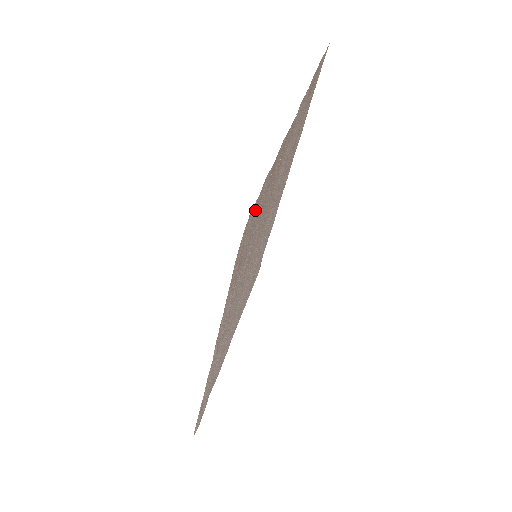
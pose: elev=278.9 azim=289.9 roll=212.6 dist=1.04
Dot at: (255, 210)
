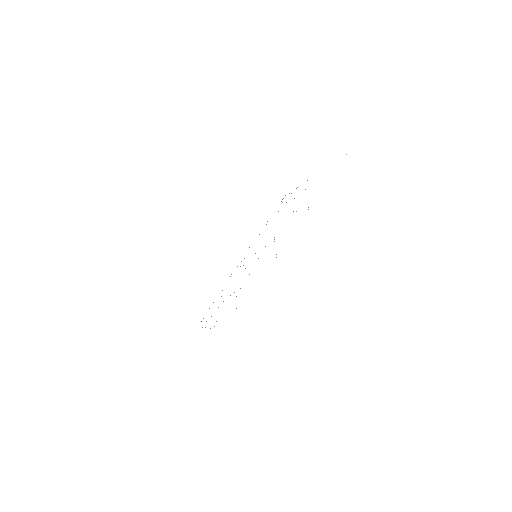
Dot at: occluded
